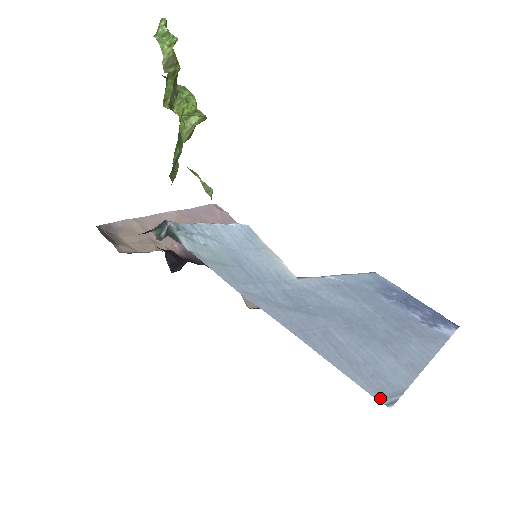
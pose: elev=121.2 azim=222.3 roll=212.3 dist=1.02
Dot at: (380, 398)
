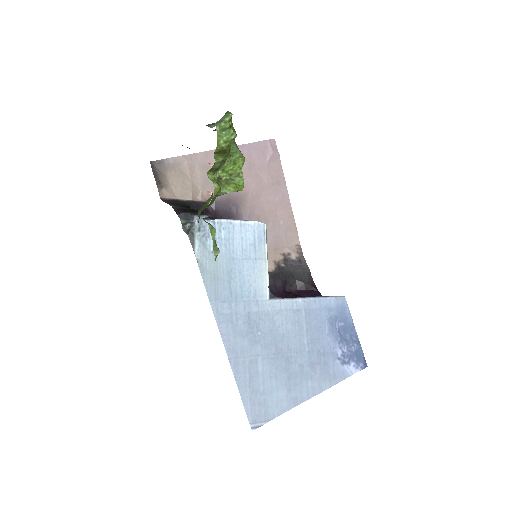
Dot at: (252, 422)
